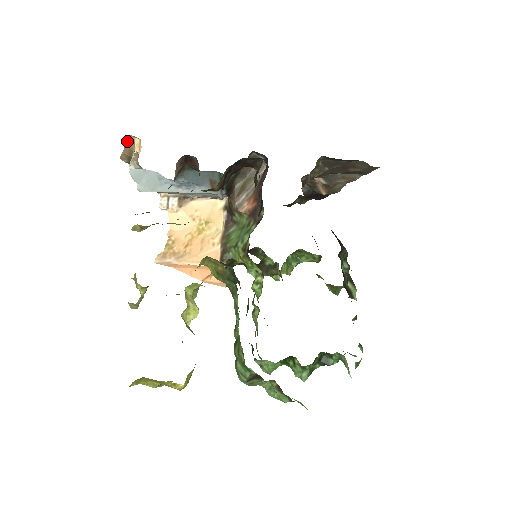
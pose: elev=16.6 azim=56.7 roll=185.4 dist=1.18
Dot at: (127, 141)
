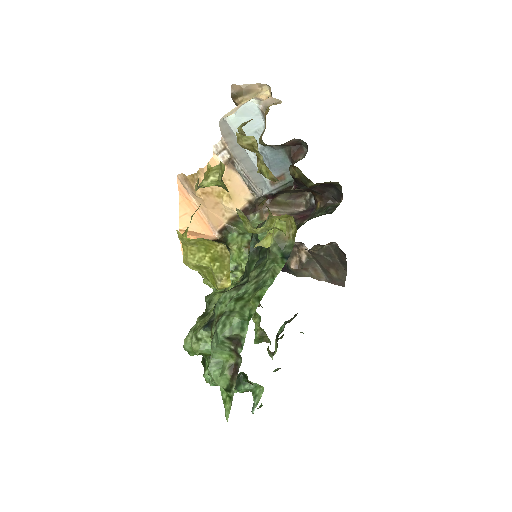
Dot at: (256, 84)
